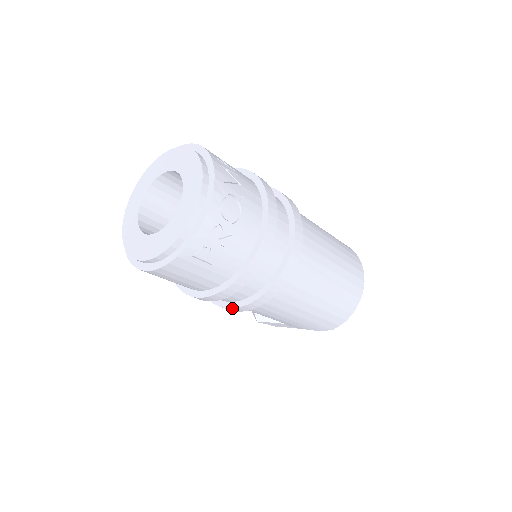
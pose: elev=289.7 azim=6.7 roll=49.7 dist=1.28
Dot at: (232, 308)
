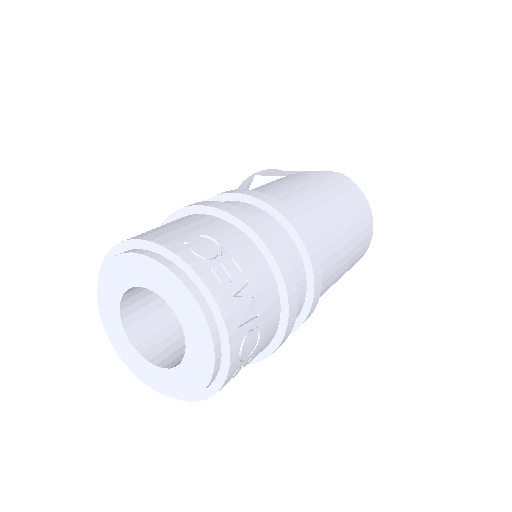
Dot at: occluded
